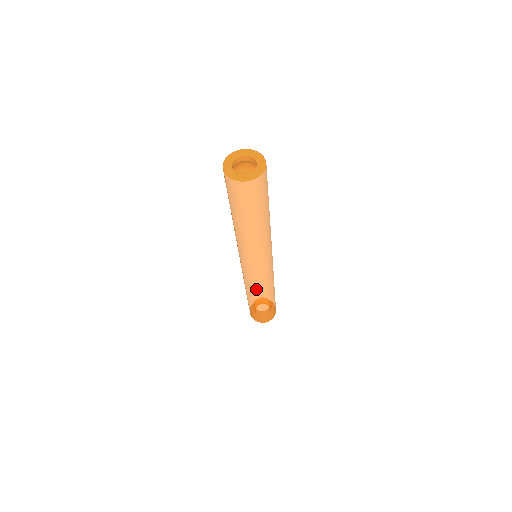
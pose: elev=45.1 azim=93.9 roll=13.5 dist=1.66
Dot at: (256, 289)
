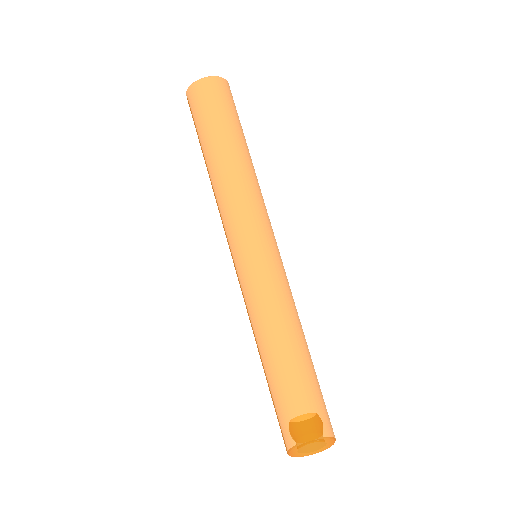
Dot at: (263, 315)
